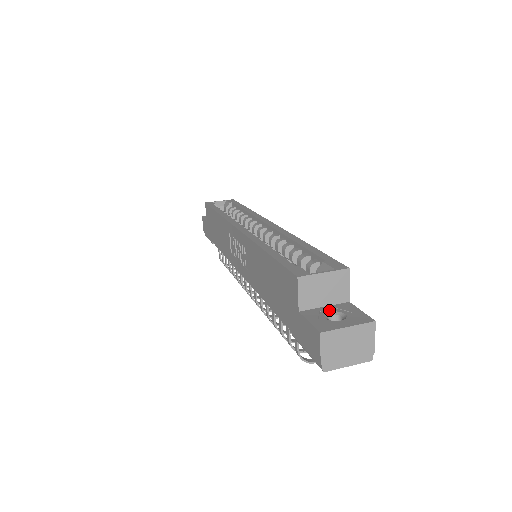
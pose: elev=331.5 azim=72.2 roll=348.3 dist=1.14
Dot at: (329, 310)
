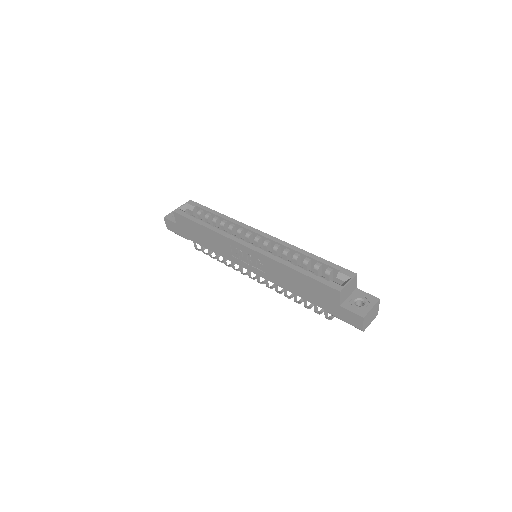
Dot at: (353, 299)
